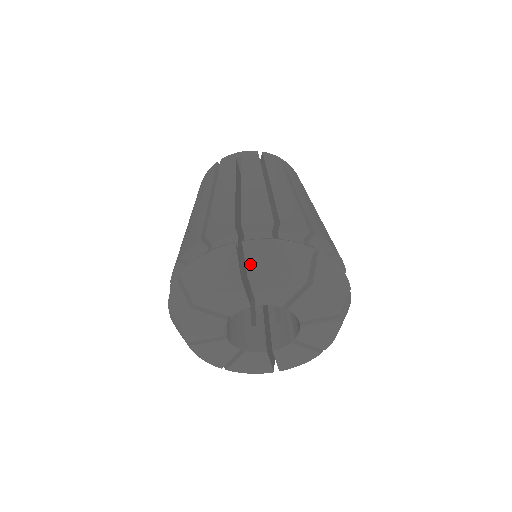
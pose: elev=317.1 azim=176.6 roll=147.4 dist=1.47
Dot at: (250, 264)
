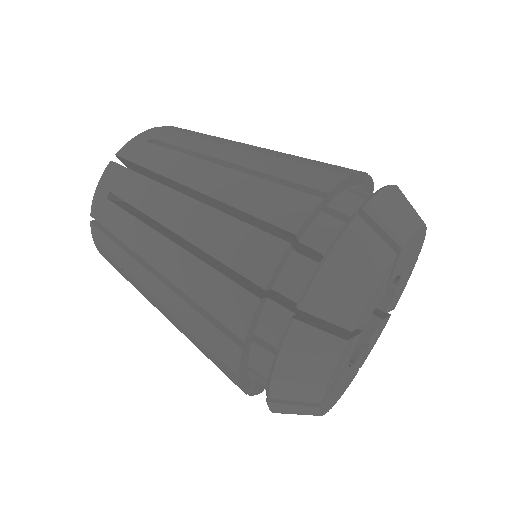
Dot at: (337, 318)
